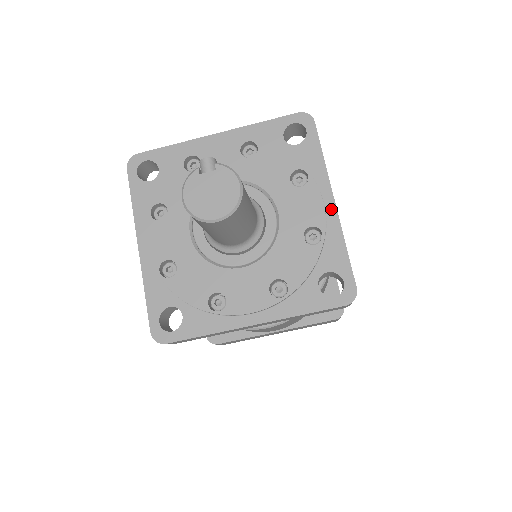
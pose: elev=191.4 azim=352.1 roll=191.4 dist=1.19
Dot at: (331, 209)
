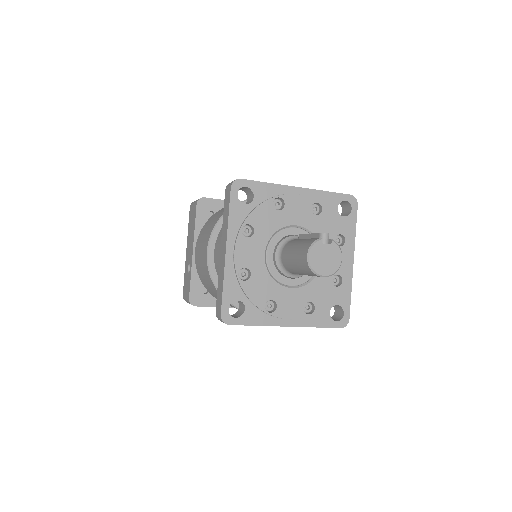
Dot at: (350, 266)
